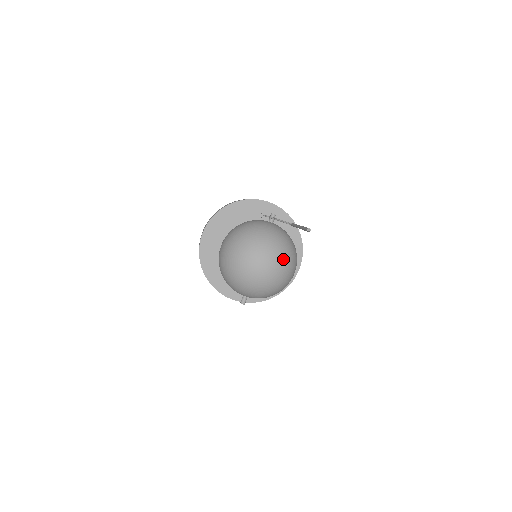
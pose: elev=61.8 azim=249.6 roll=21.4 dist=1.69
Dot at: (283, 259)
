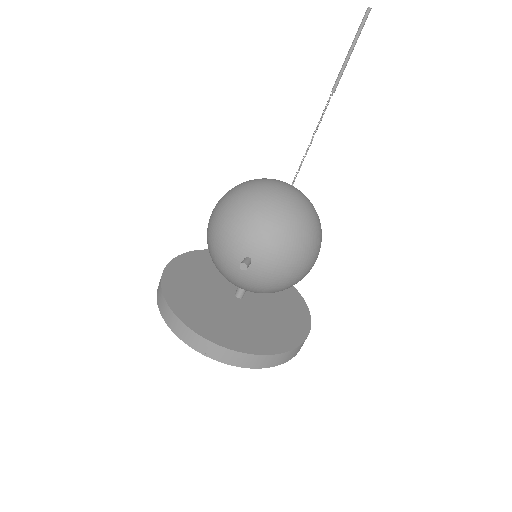
Dot at: (308, 200)
